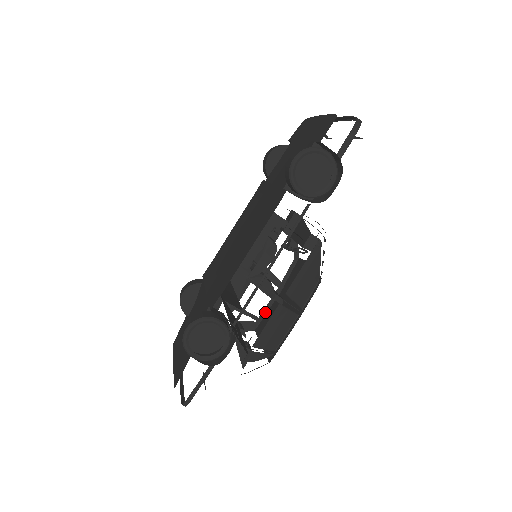
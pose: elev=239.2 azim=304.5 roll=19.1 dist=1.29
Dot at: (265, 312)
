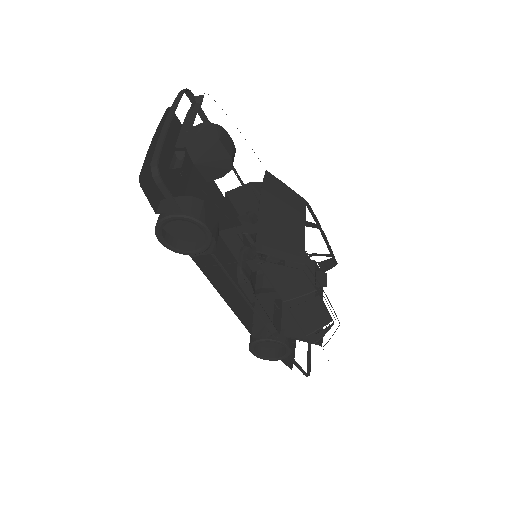
Dot at: (330, 250)
